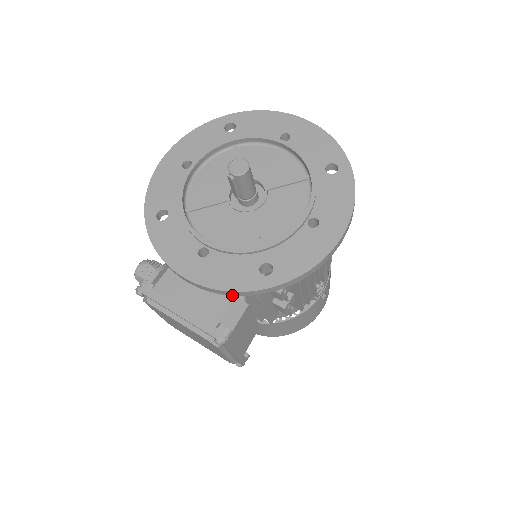
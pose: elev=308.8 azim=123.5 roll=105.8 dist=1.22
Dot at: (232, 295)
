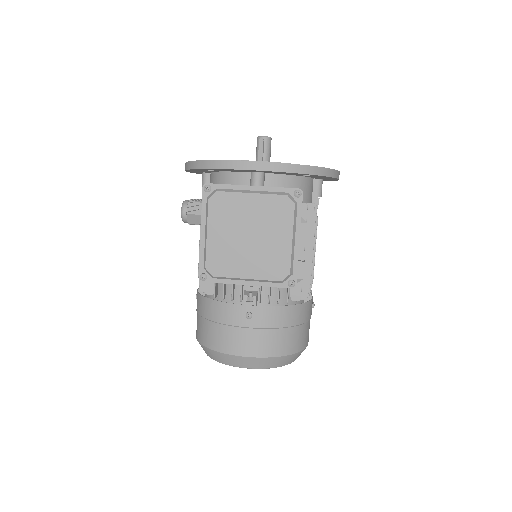
Dot at: (294, 172)
